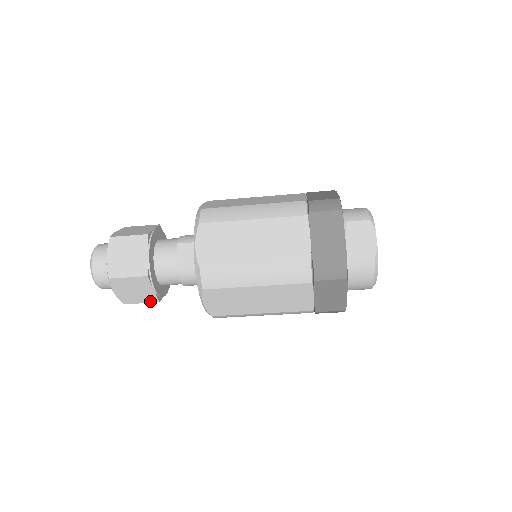
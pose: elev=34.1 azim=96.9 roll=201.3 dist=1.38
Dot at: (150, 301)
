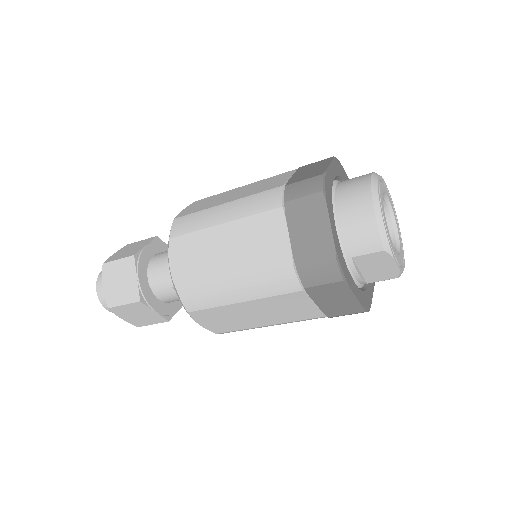
Dot at: occluded
